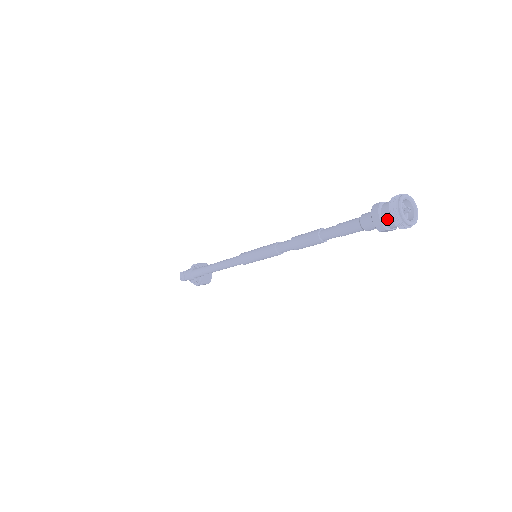
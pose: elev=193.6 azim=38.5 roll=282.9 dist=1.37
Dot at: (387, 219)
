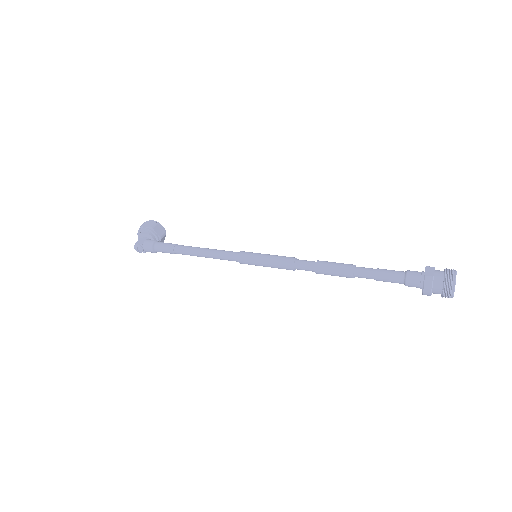
Dot at: (437, 292)
